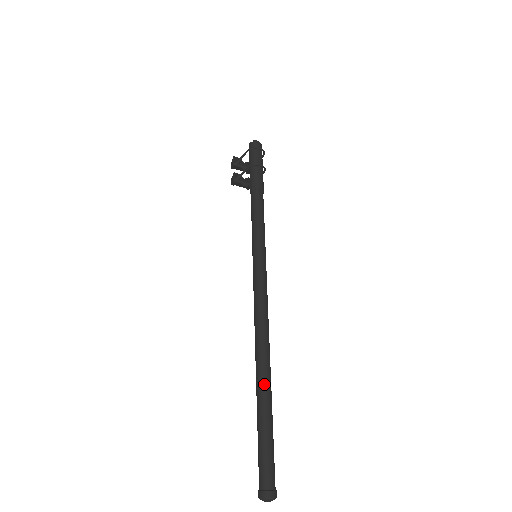
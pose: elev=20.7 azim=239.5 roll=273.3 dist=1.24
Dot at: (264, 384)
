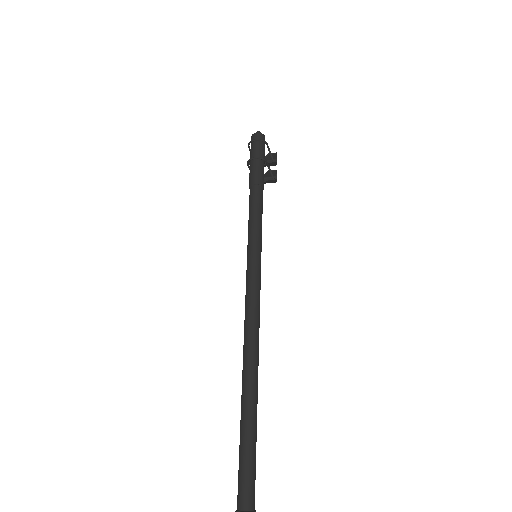
Dot at: (244, 395)
